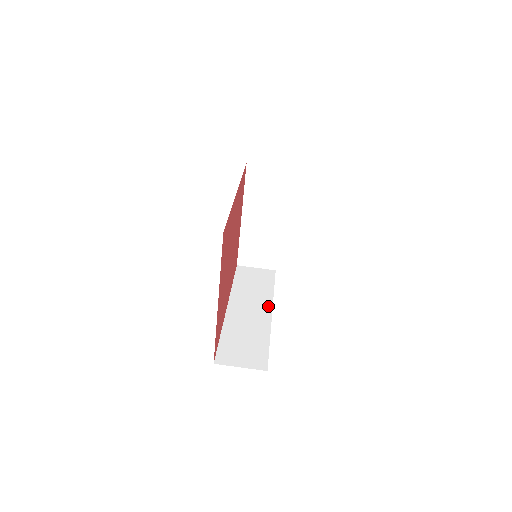
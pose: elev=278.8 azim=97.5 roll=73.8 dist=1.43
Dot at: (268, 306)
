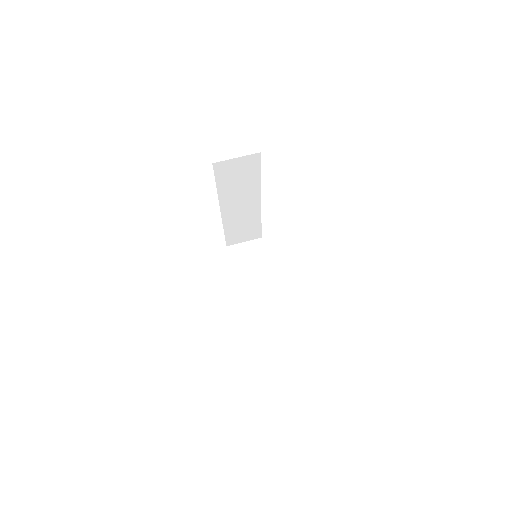
Dot at: occluded
